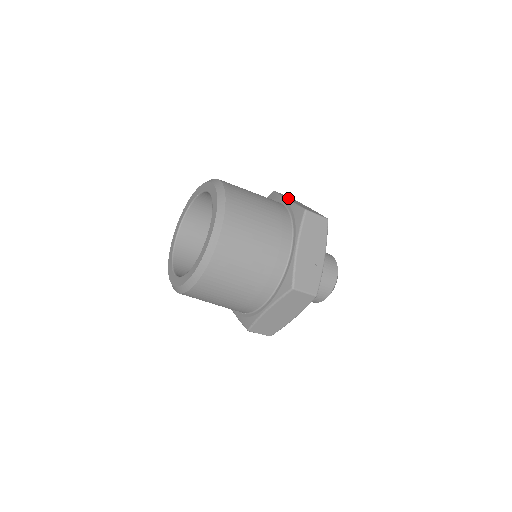
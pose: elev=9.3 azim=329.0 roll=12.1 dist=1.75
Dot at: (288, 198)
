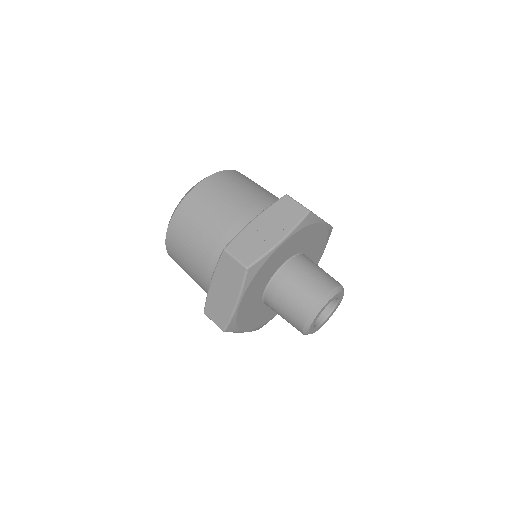
Dot at: occluded
